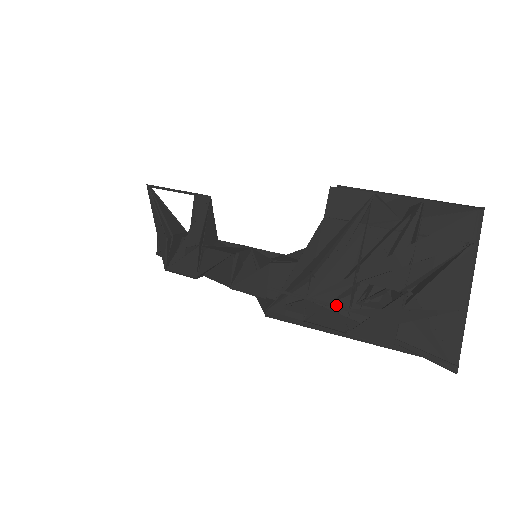
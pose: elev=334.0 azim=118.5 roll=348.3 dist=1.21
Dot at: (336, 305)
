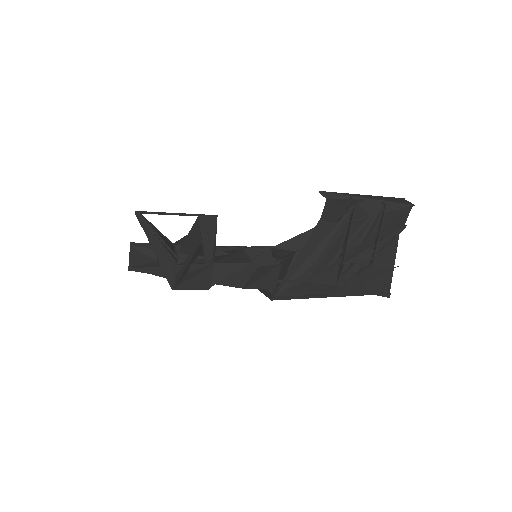
Dot at: (328, 280)
